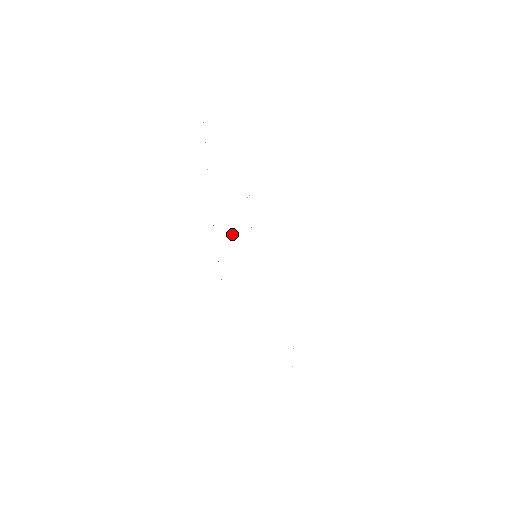
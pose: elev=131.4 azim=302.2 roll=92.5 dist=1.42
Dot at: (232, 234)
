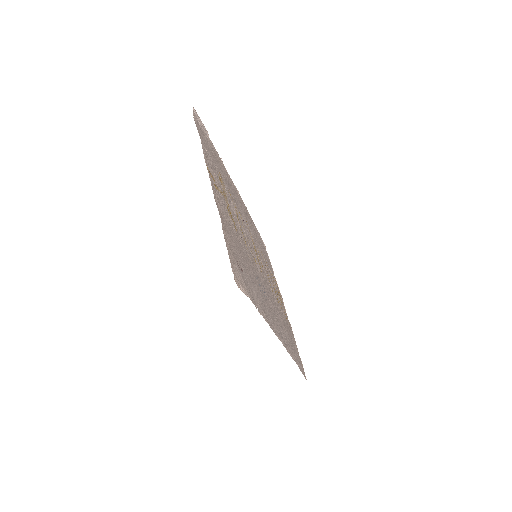
Dot at: (248, 223)
